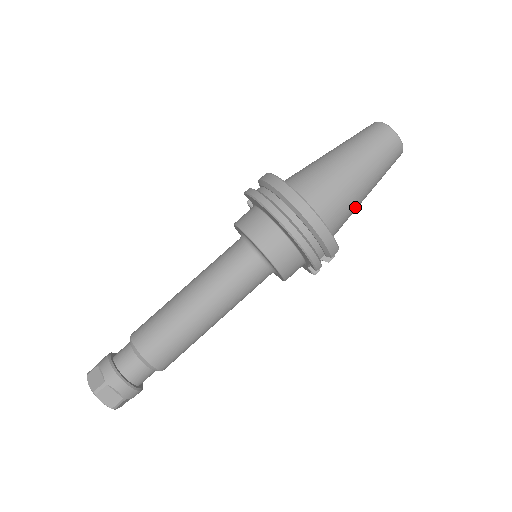
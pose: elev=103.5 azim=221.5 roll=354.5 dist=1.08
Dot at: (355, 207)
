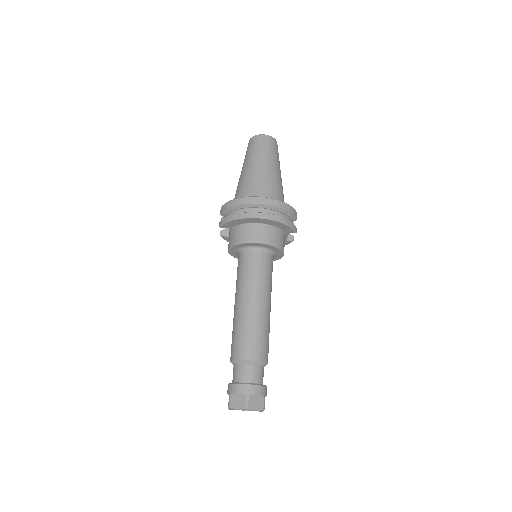
Dot at: (282, 187)
